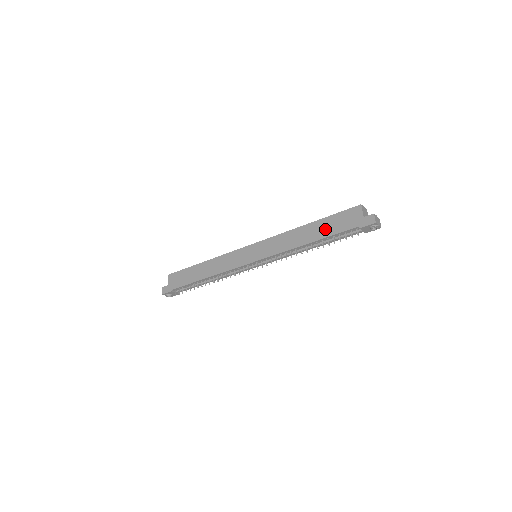
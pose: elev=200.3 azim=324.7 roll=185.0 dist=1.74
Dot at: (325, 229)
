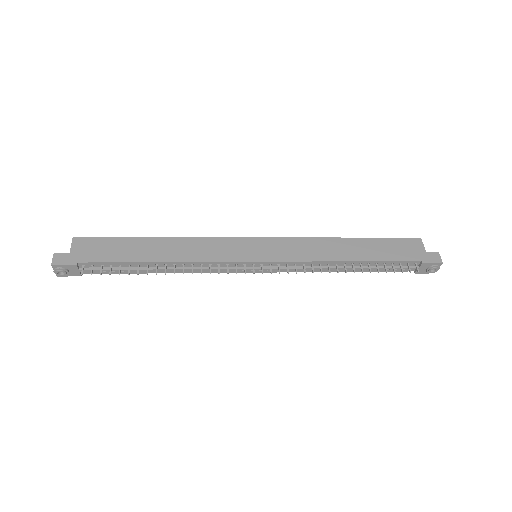
Dot at: (375, 251)
